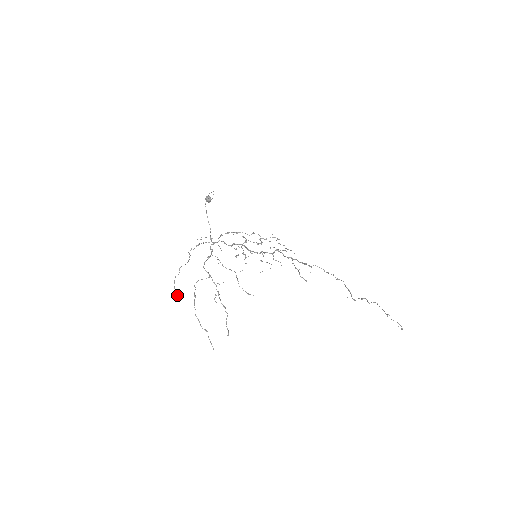
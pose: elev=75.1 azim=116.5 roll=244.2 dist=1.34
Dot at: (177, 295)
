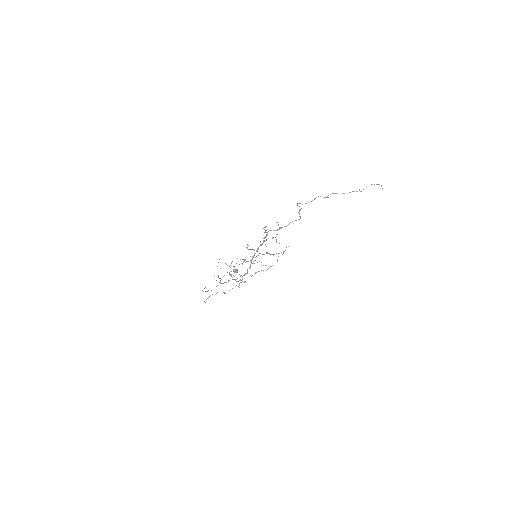
Dot at: (205, 302)
